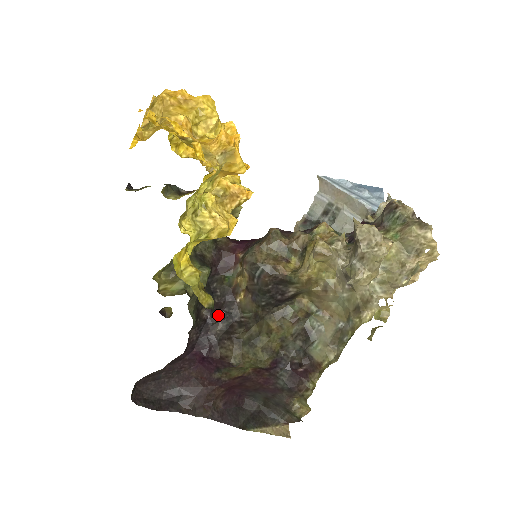
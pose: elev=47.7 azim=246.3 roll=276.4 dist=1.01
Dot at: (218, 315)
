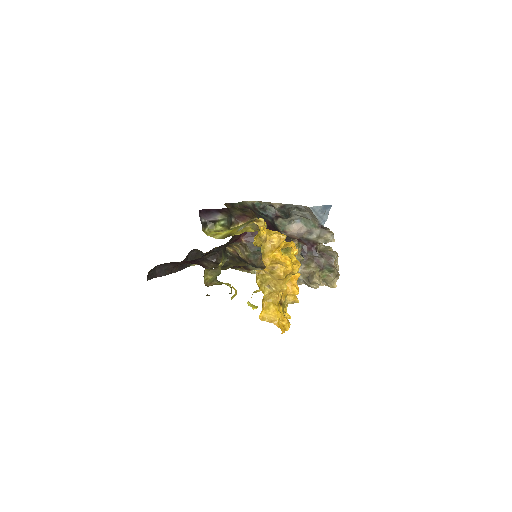
Dot at: (211, 250)
